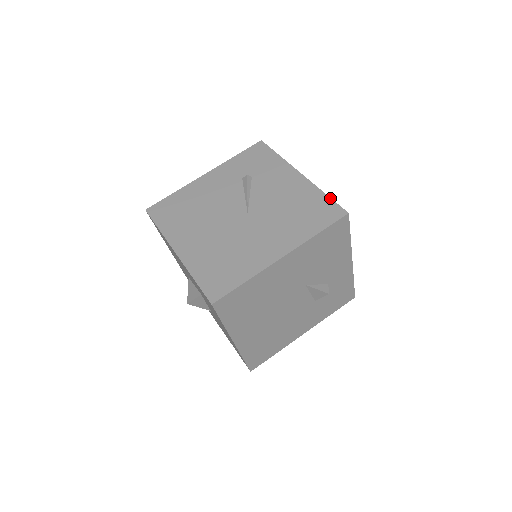
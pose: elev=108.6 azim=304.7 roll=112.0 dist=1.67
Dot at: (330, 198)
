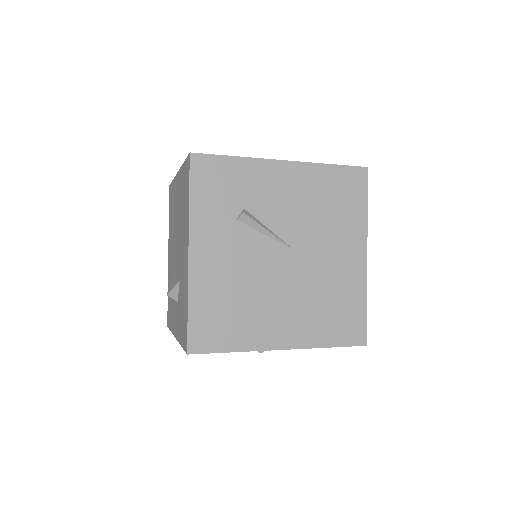
Dot at: (340, 166)
